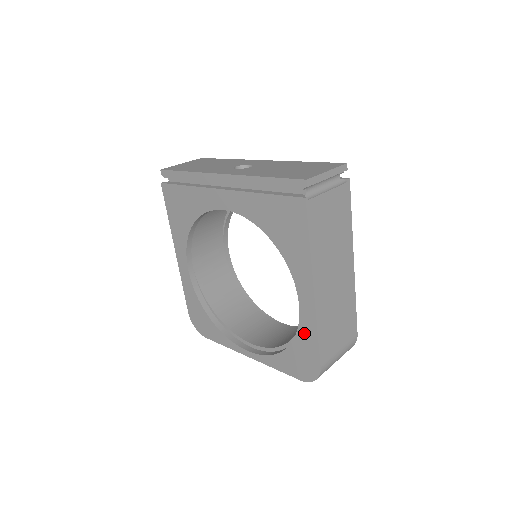
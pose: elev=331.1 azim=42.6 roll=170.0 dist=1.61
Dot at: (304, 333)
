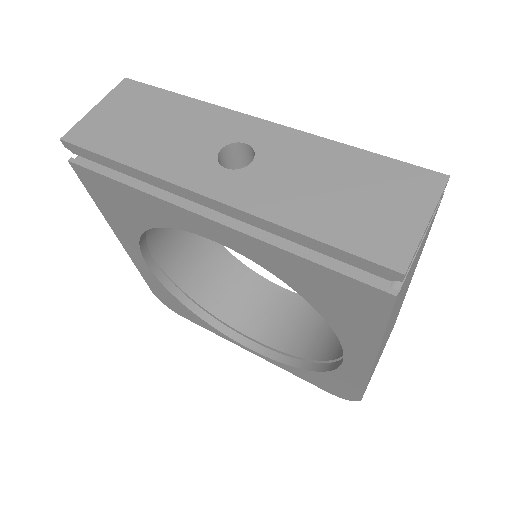
Dot at: (344, 376)
